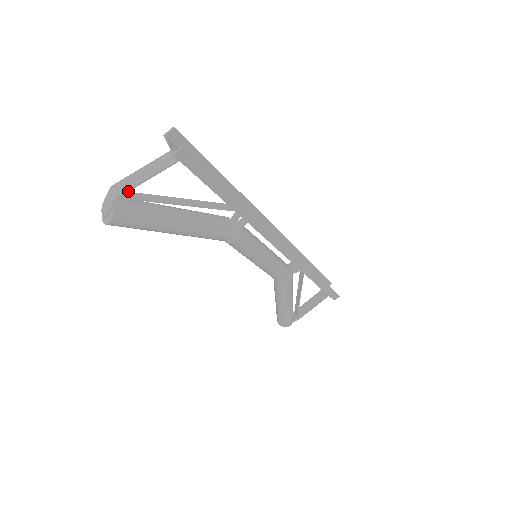
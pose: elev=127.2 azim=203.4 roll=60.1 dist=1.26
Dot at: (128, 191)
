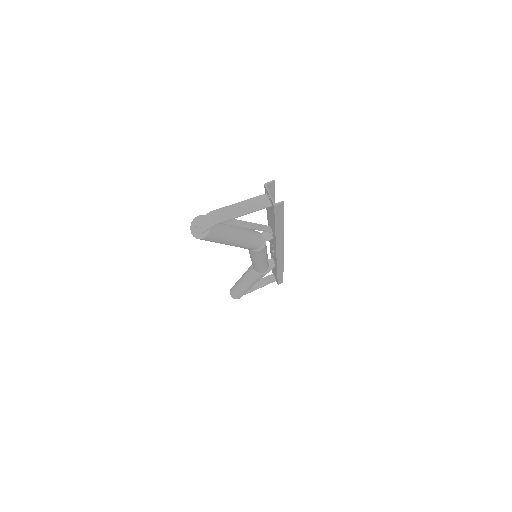
Dot at: (227, 220)
